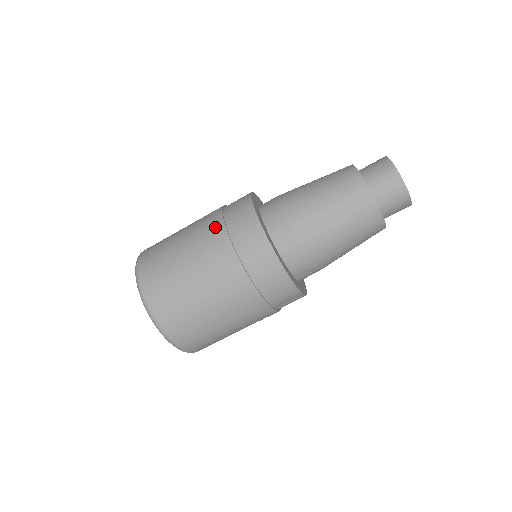
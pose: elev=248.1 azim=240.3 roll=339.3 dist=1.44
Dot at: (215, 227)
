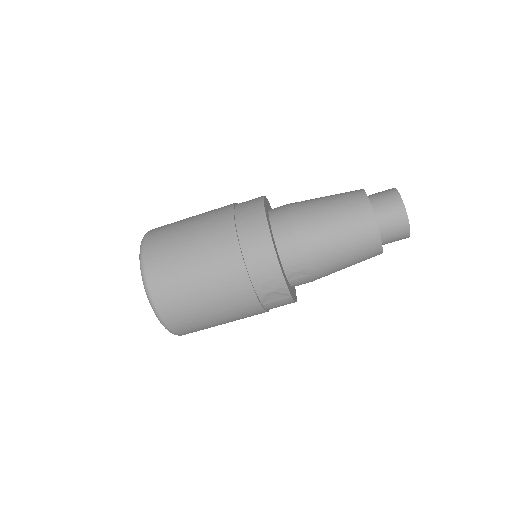
Dot at: (224, 211)
